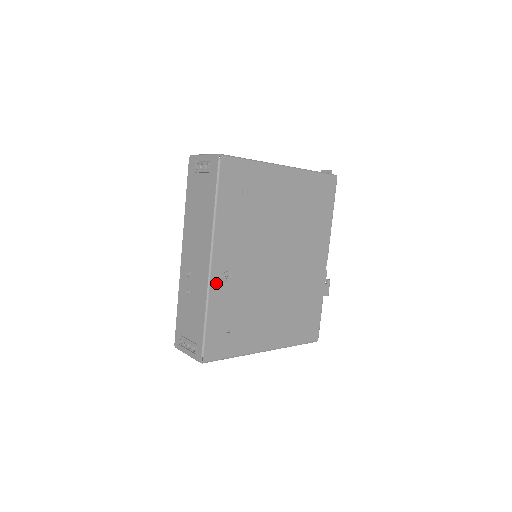
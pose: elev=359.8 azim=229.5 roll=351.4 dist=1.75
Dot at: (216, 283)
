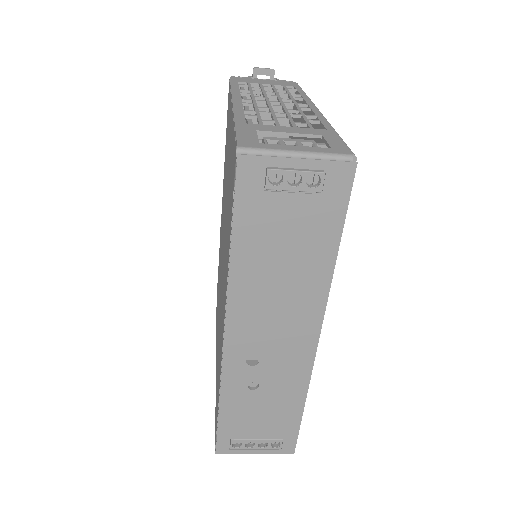
Dot at: occluded
